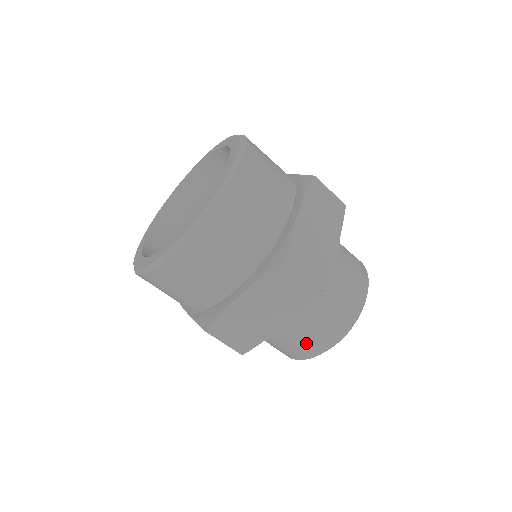
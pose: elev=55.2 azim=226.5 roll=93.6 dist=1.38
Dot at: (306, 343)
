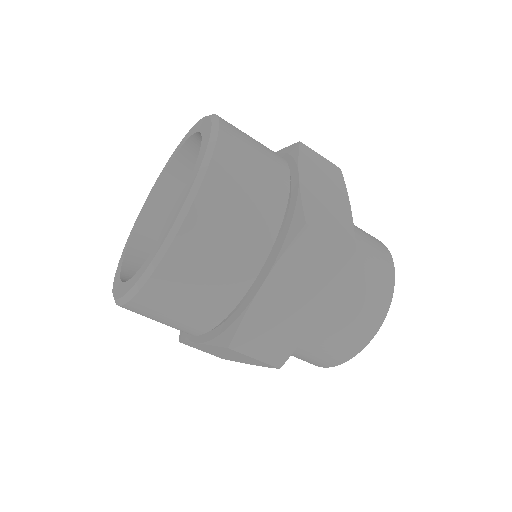
Dot at: (346, 336)
